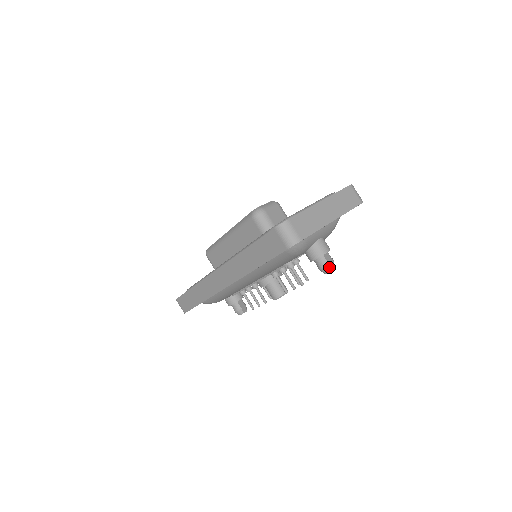
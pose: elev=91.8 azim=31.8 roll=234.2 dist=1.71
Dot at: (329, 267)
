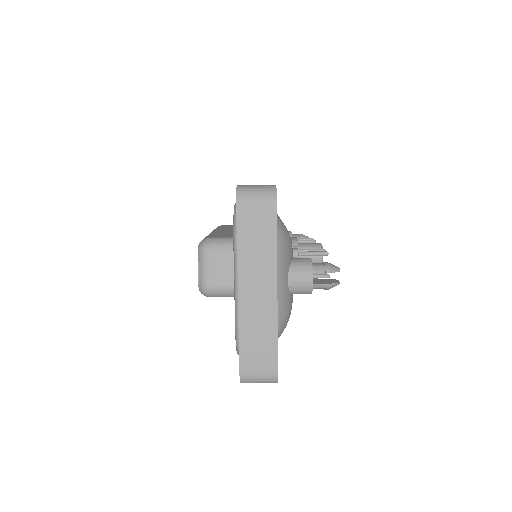
Dot at: (333, 284)
